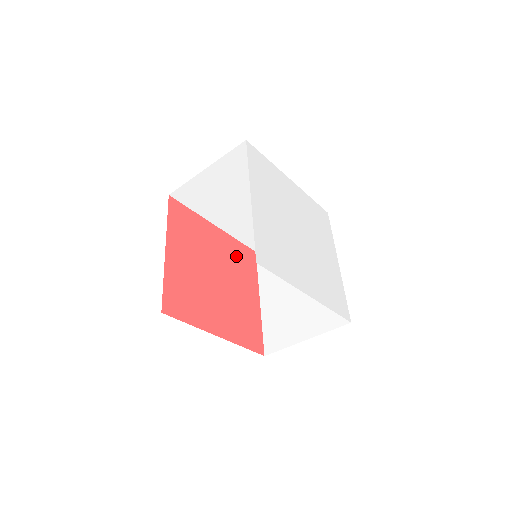
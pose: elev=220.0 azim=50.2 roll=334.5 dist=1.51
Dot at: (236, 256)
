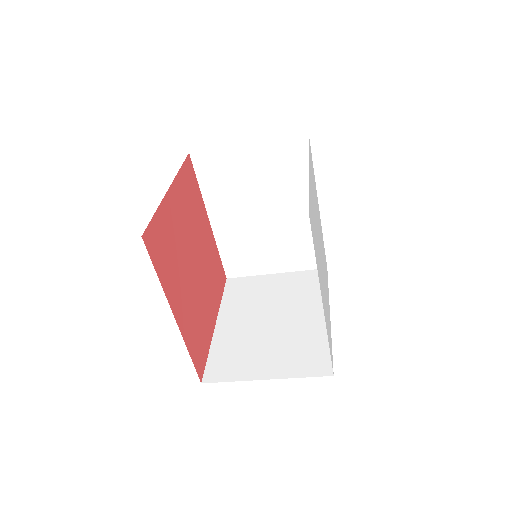
Dot at: (213, 264)
